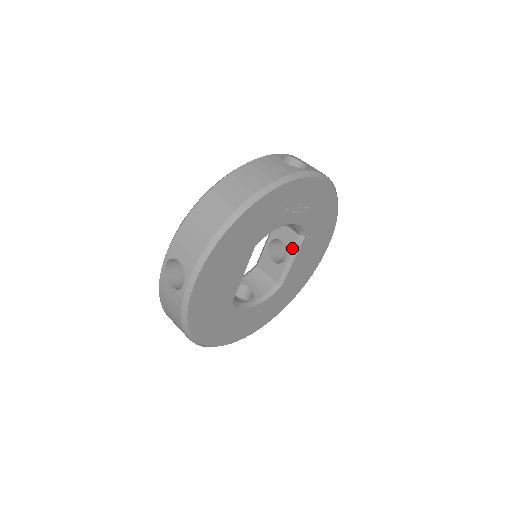
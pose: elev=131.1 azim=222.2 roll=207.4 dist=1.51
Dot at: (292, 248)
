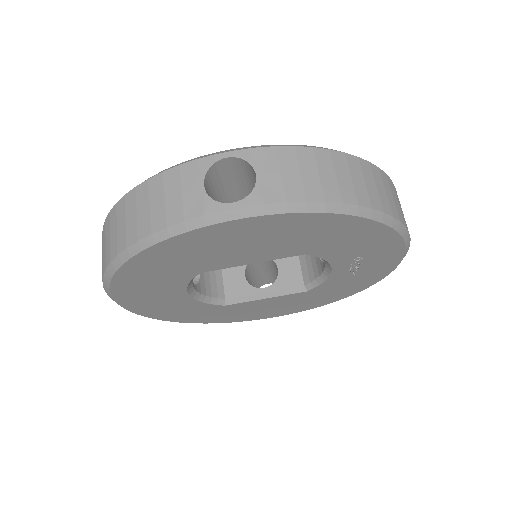
Dot at: (282, 287)
